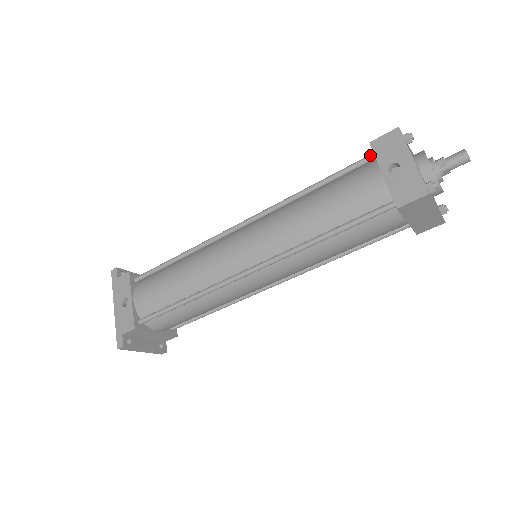
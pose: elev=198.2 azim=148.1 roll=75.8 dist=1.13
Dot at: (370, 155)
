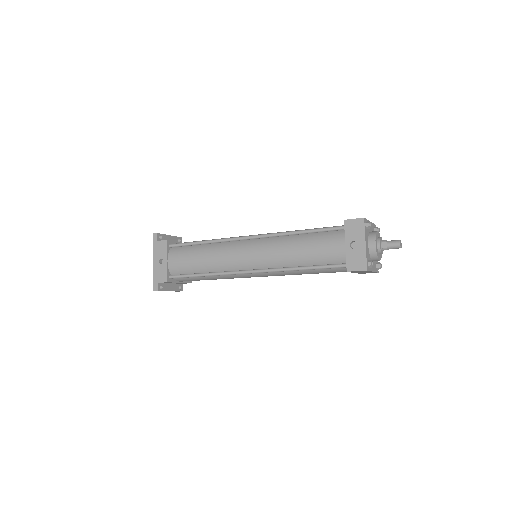
Dot at: (343, 227)
